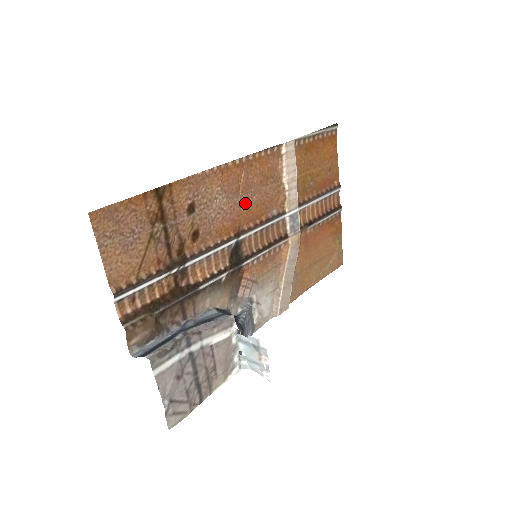
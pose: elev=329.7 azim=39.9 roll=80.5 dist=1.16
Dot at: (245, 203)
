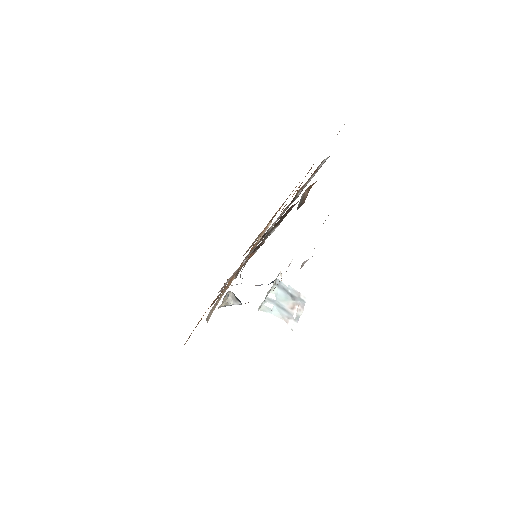
Dot at: occluded
